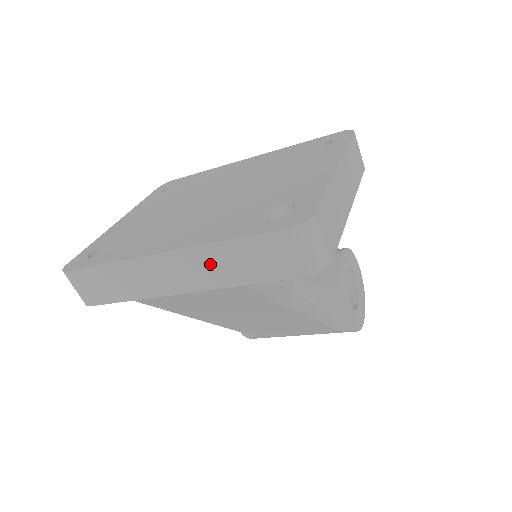
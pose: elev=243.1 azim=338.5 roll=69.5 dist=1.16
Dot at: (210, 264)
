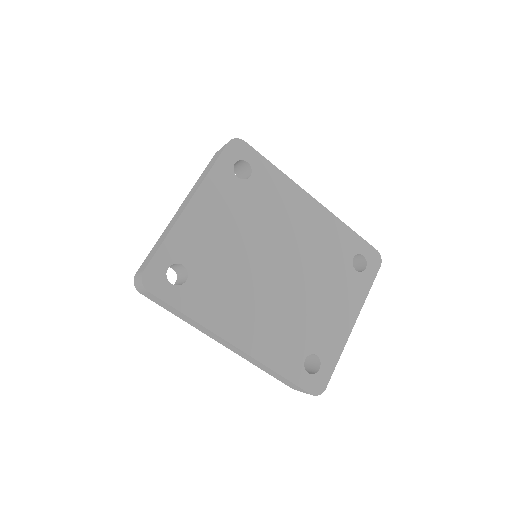
Dot at: (256, 363)
